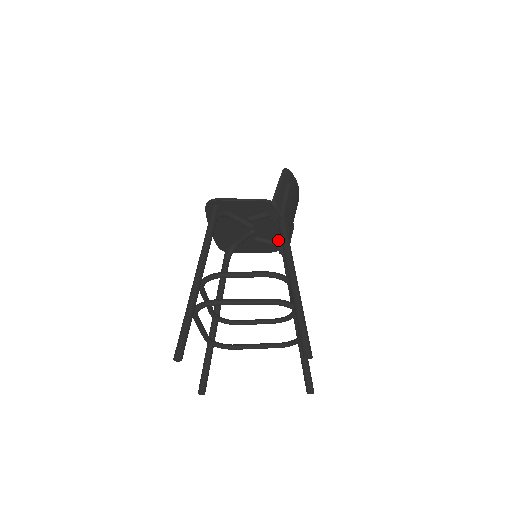
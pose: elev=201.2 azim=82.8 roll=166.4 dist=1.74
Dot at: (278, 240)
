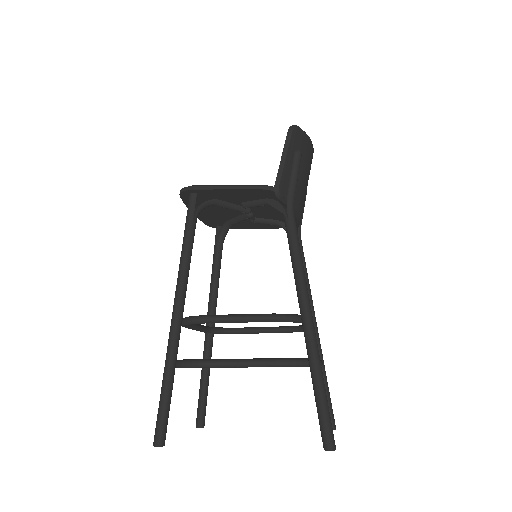
Dot at: occluded
